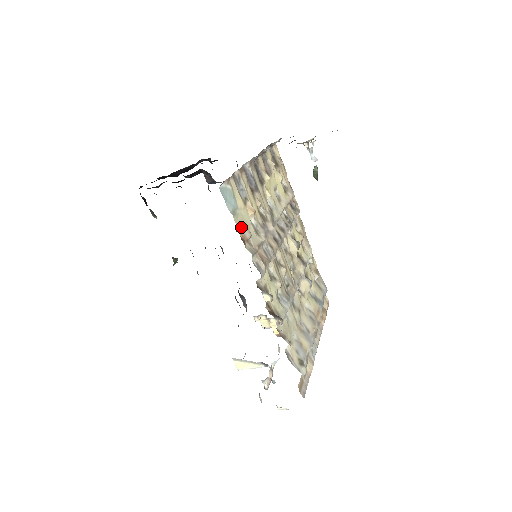
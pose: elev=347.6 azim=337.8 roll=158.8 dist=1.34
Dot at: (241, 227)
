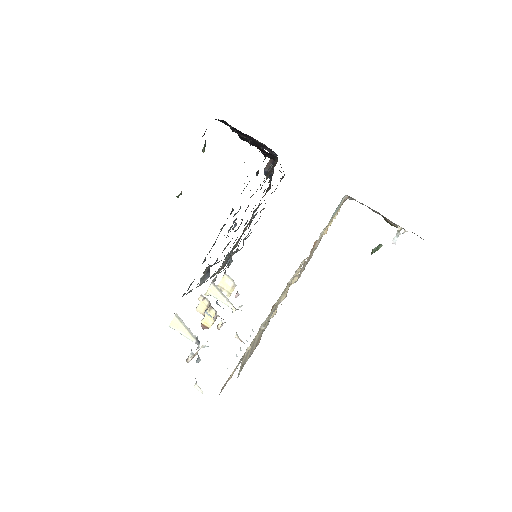
Dot at: occluded
